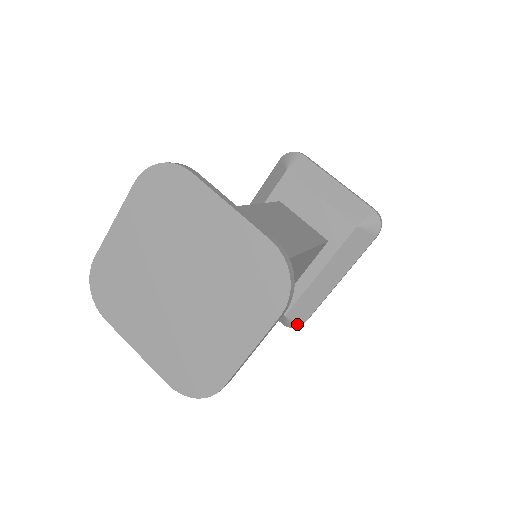
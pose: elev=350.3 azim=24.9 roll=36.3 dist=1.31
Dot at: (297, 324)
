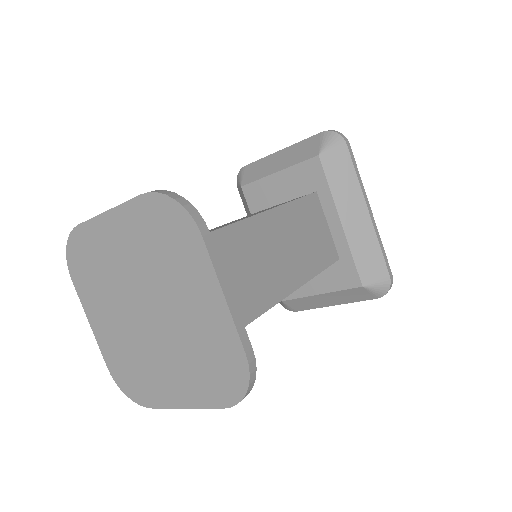
Dot at: (384, 284)
